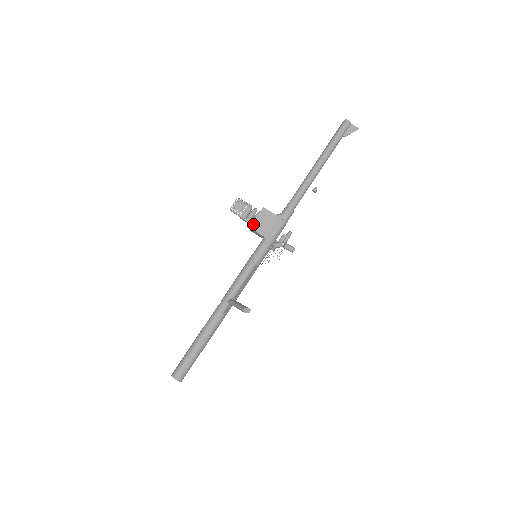
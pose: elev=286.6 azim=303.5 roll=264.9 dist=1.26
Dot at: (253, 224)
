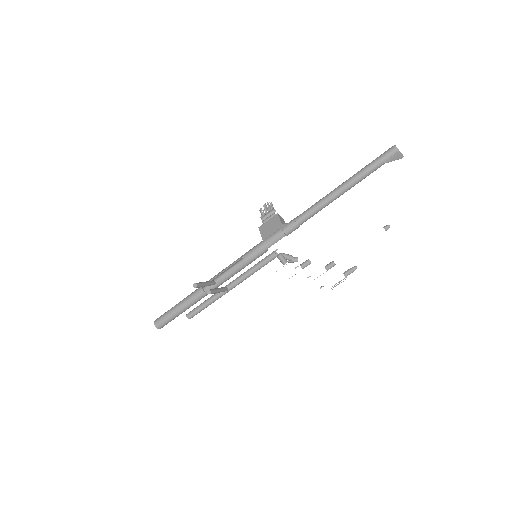
Dot at: (262, 225)
